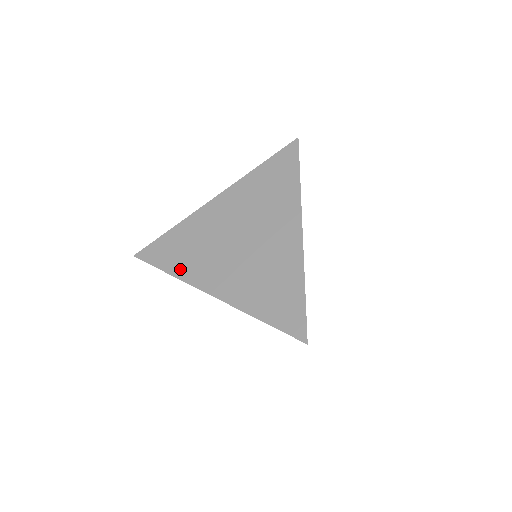
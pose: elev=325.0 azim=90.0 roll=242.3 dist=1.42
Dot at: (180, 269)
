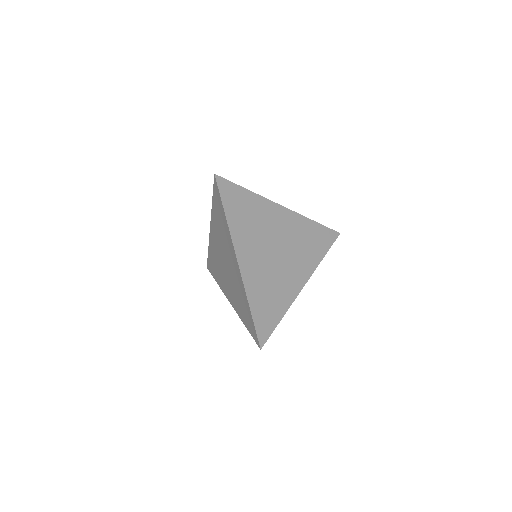
Dot at: occluded
